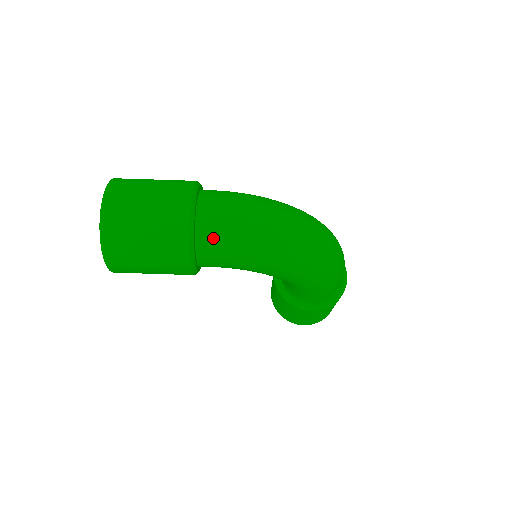
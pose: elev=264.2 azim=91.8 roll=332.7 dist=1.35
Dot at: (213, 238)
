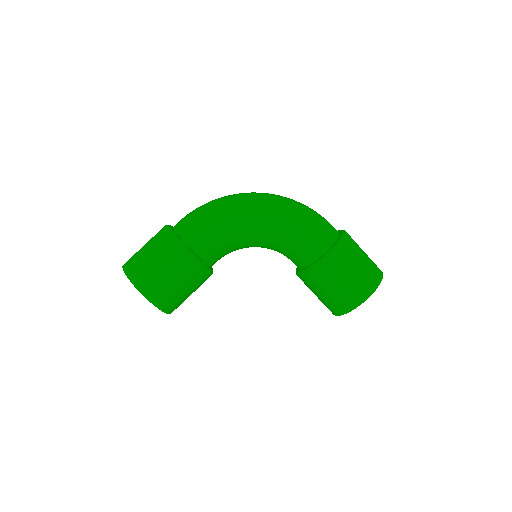
Dot at: (184, 224)
